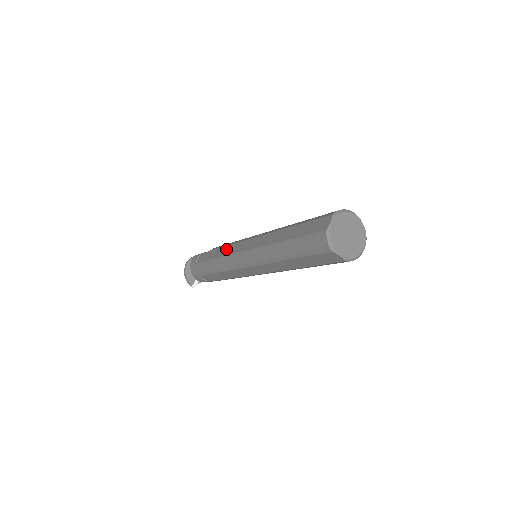
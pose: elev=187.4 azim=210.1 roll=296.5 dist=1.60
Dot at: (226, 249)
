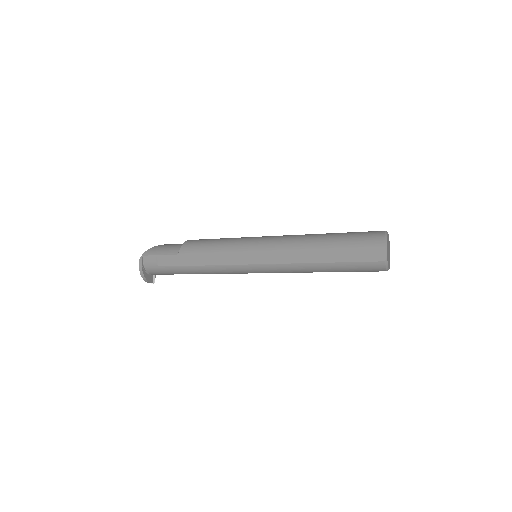
Dot at: (217, 257)
